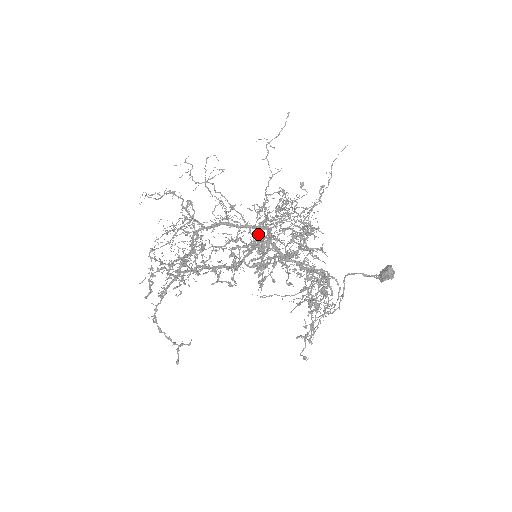
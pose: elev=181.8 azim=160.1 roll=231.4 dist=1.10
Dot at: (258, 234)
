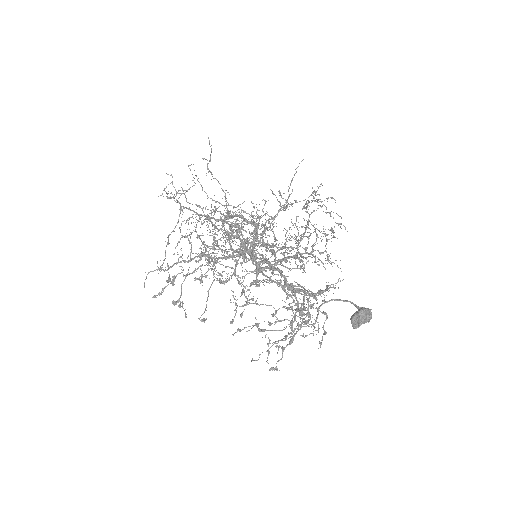
Dot at: occluded
